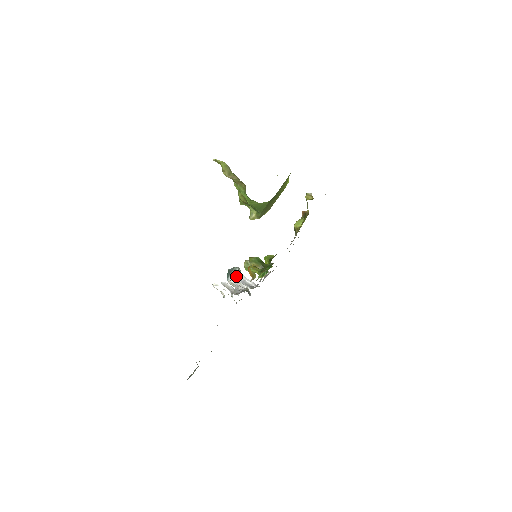
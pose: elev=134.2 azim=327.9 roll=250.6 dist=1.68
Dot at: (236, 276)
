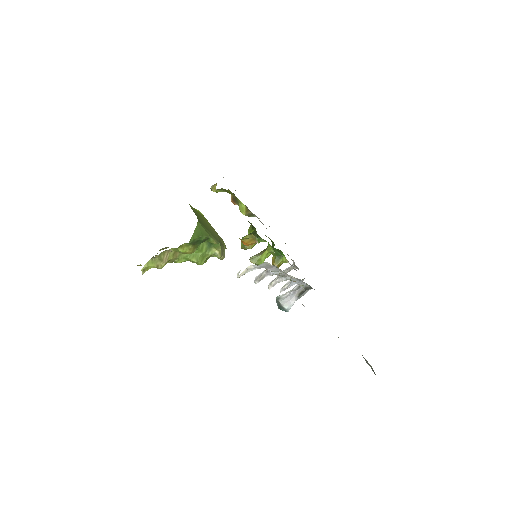
Dot at: (285, 299)
